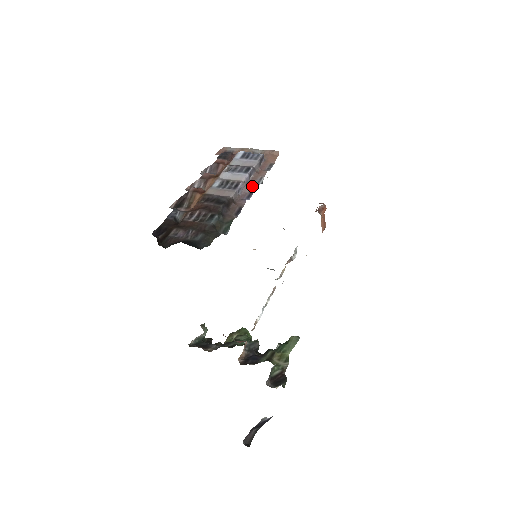
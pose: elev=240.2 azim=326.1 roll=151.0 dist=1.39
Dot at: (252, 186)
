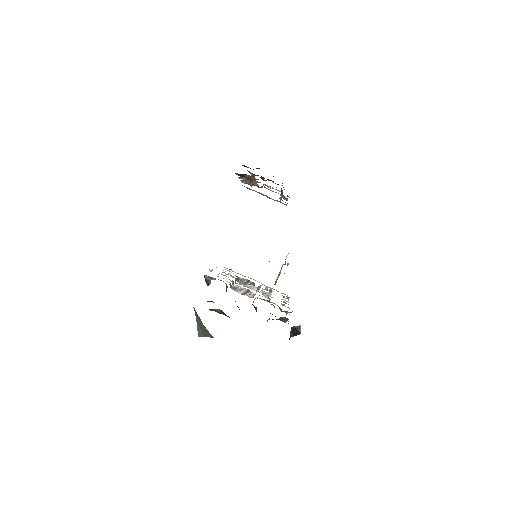
Dot at: occluded
